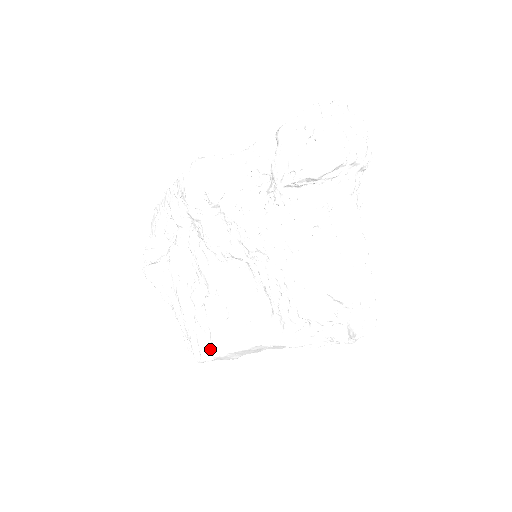
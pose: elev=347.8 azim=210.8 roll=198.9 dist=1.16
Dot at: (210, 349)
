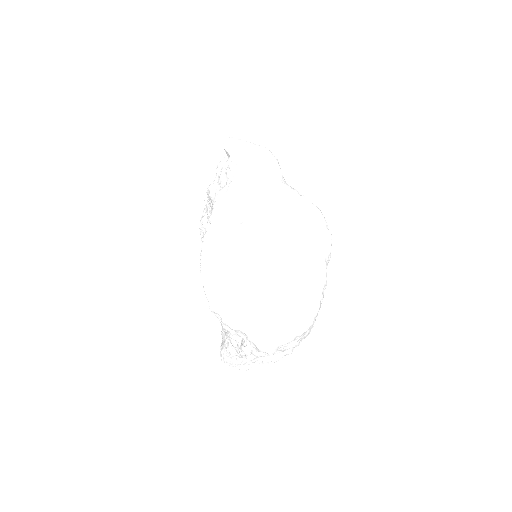
Dot at: occluded
